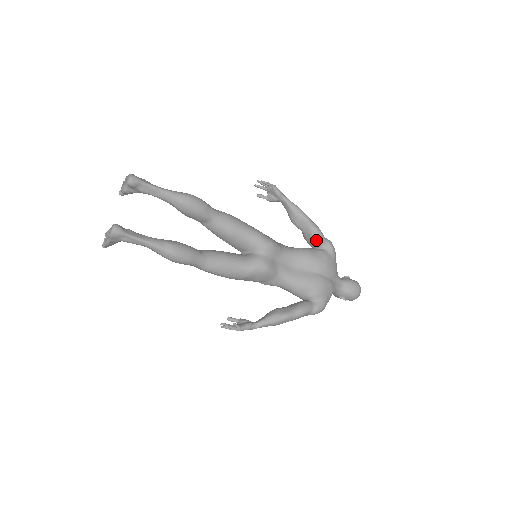
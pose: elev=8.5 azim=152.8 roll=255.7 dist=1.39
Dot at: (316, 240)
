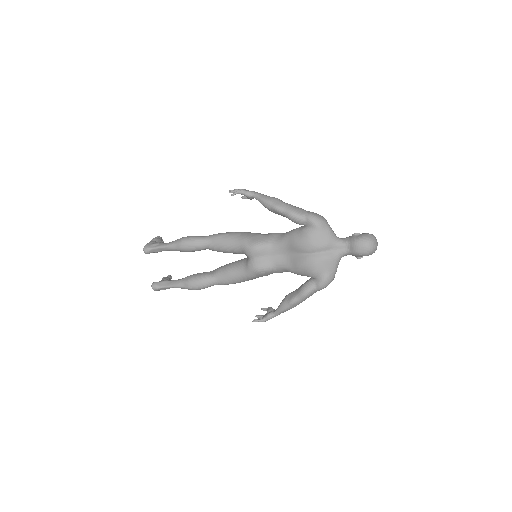
Dot at: (295, 222)
